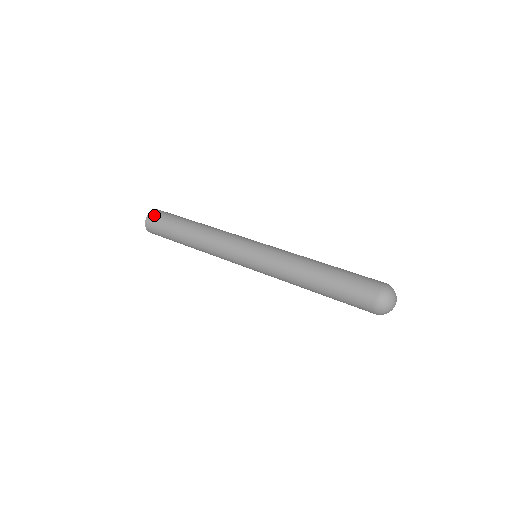
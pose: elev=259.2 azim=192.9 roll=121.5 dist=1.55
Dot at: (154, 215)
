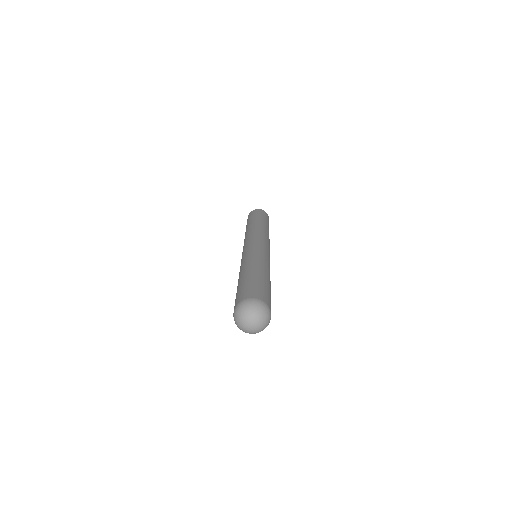
Dot at: (255, 211)
